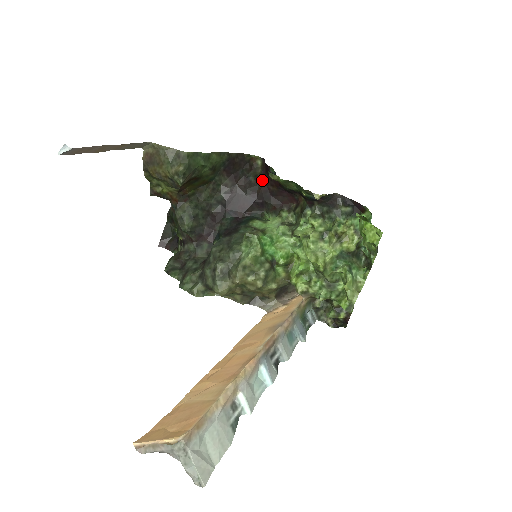
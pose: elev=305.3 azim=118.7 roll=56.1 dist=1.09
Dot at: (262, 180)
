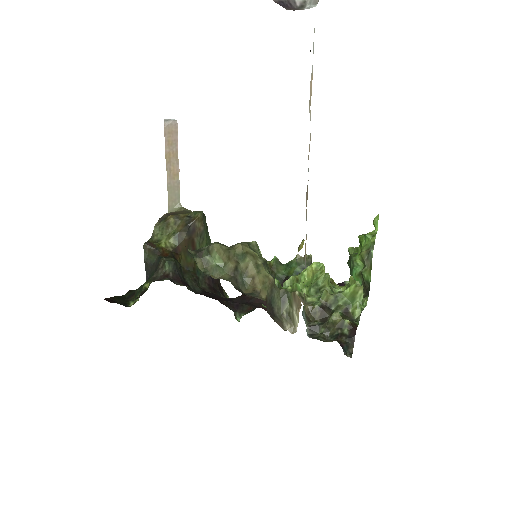
Dot at: occluded
